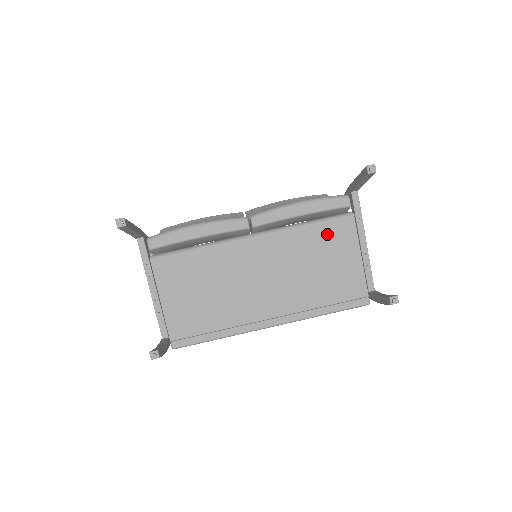
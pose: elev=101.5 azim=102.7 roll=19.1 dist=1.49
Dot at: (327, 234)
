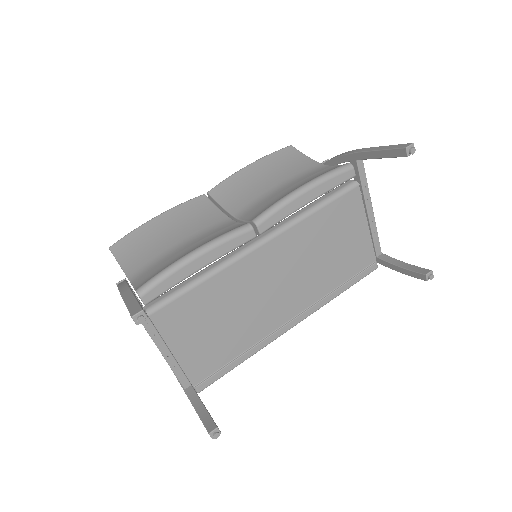
Dot at: (335, 214)
